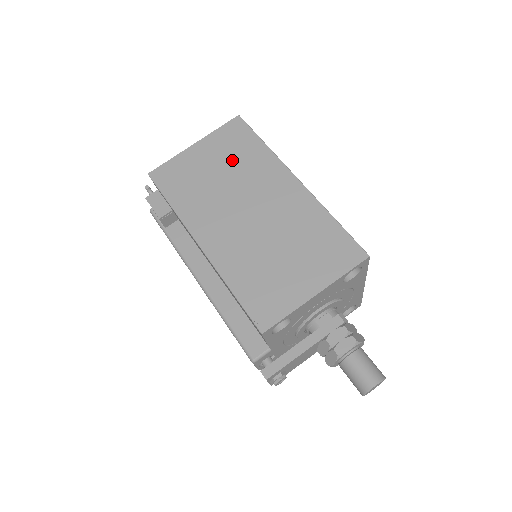
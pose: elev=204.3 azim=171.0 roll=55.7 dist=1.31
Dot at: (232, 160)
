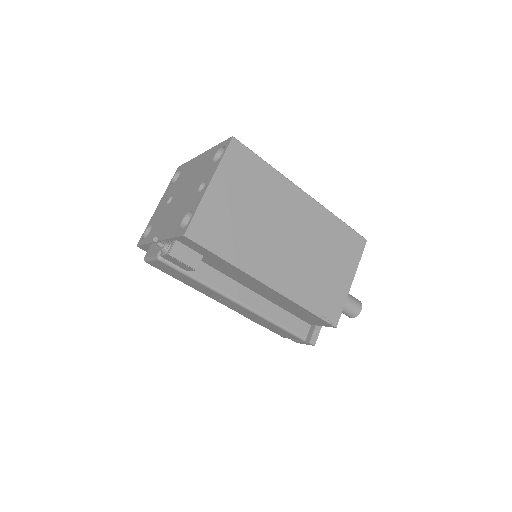
Dot at: (252, 192)
